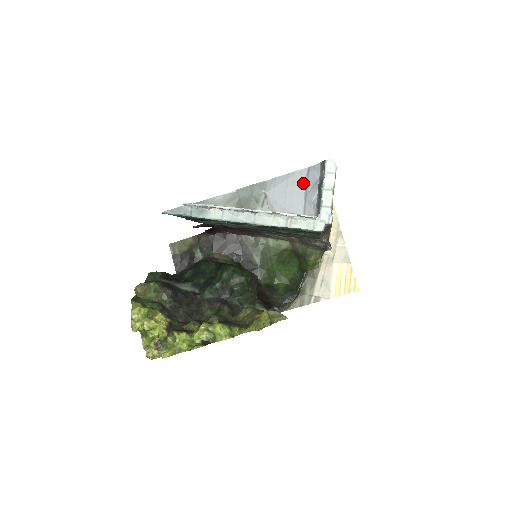
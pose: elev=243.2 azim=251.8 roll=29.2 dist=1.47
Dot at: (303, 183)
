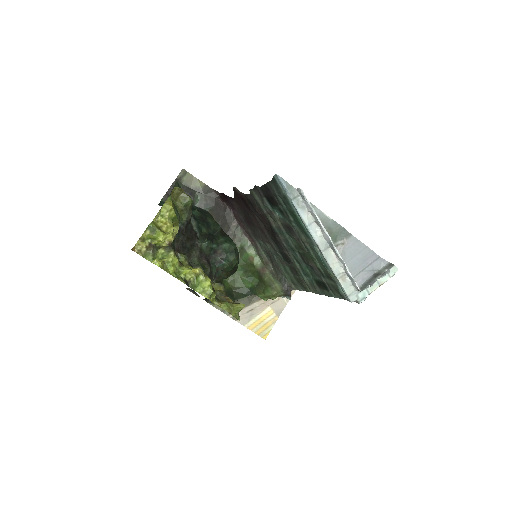
Dot at: (368, 261)
